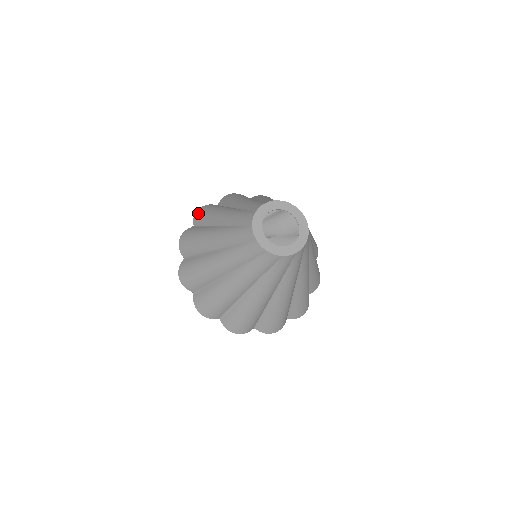
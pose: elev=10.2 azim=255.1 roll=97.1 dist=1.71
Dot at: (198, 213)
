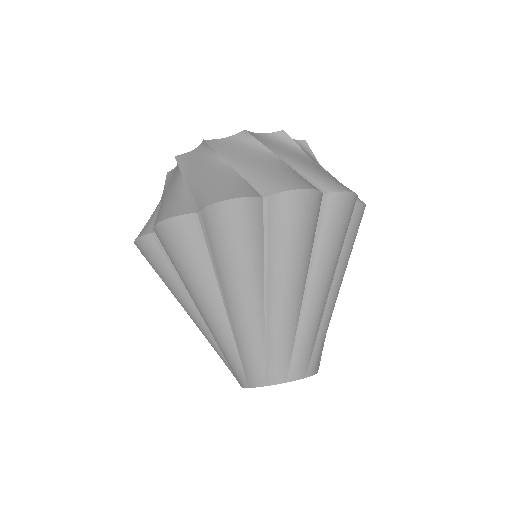
Dot at: (161, 237)
